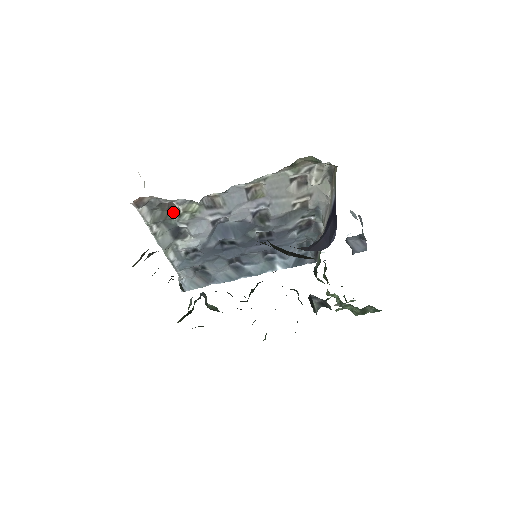
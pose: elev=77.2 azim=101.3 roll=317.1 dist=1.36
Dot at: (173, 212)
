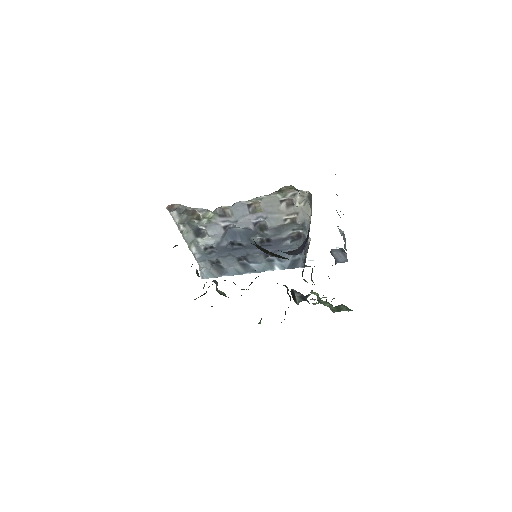
Dot at: (195, 217)
